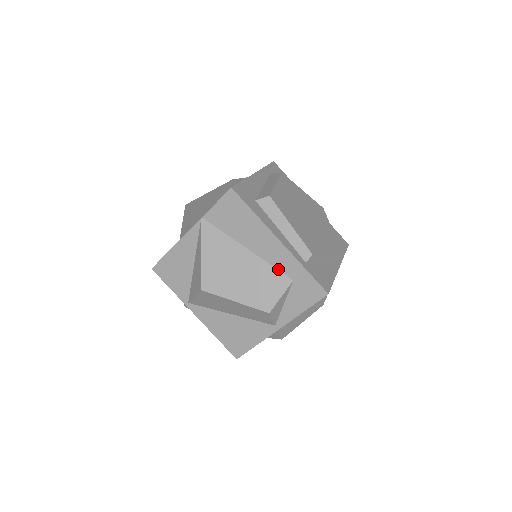
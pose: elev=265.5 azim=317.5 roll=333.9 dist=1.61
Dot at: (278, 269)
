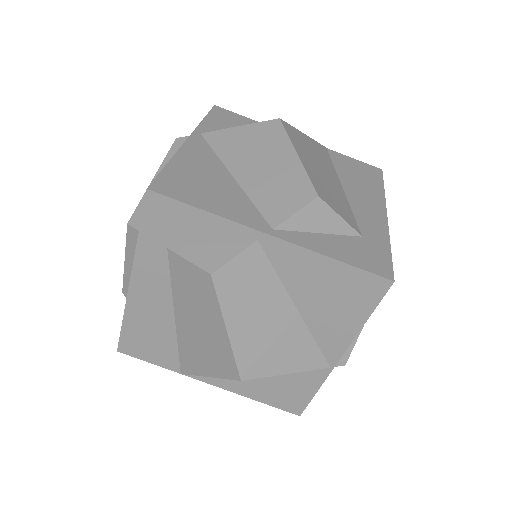
Dot at: (356, 218)
